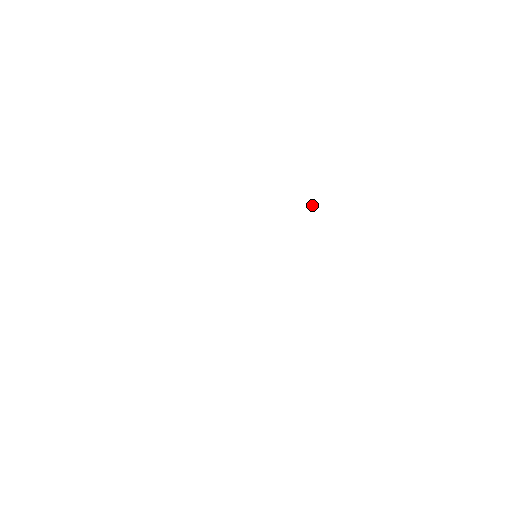
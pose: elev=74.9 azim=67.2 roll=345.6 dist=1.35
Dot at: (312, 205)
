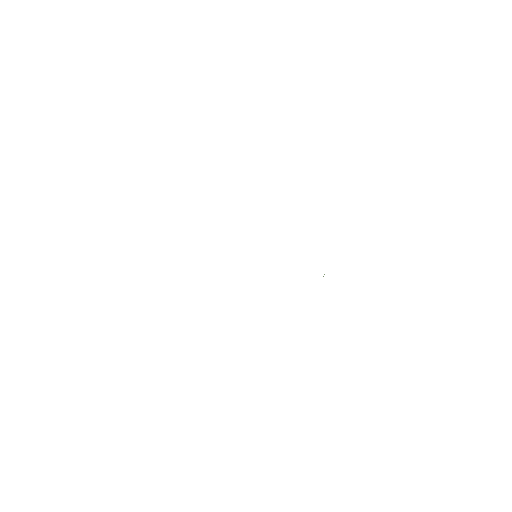
Dot at: occluded
